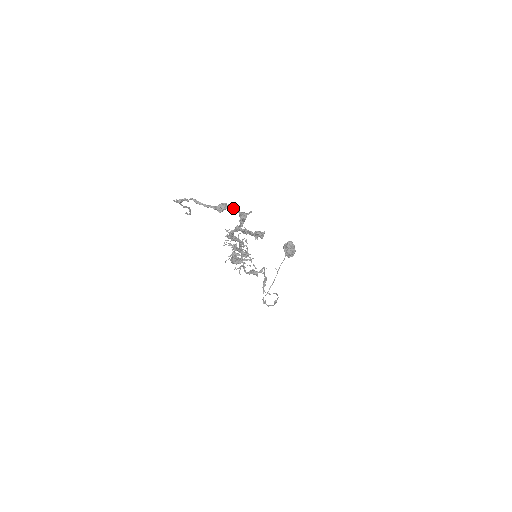
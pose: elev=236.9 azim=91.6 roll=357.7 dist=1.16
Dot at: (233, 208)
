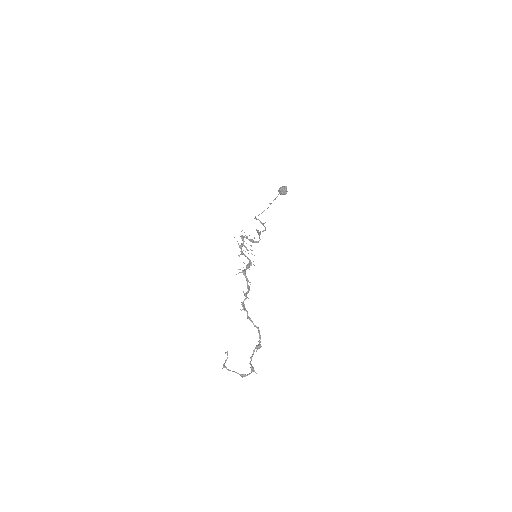
Dot at: (249, 374)
